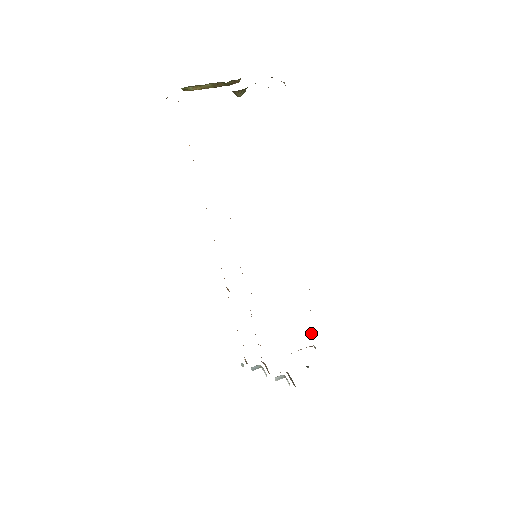
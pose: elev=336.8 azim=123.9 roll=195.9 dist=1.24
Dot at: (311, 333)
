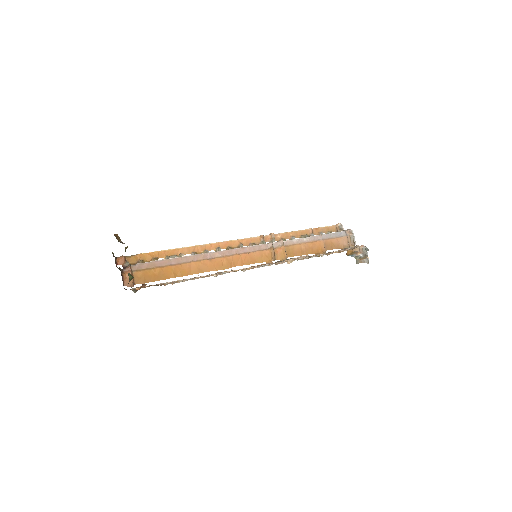
Dot at: occluded
